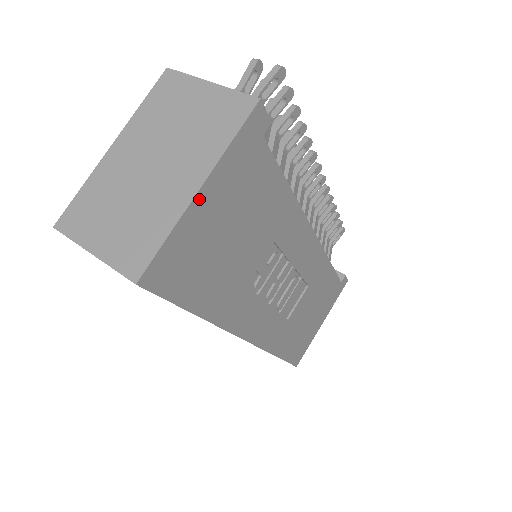
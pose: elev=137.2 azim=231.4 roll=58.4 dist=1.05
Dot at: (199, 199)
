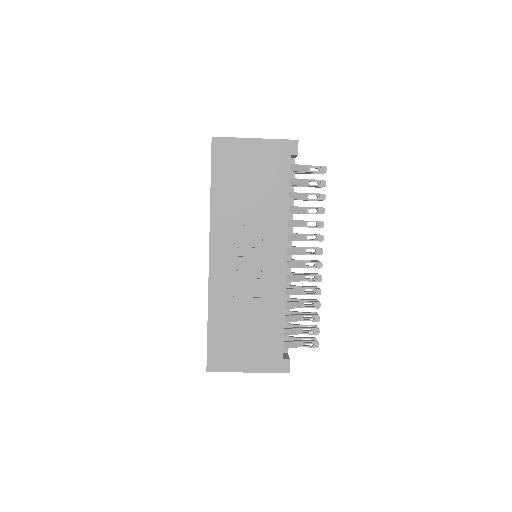
Dot at: (252, 141)
